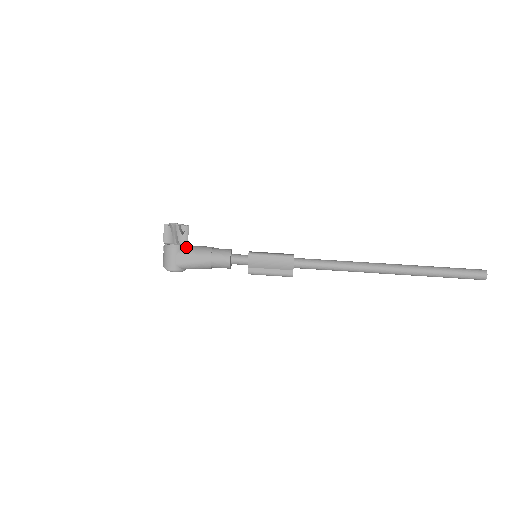
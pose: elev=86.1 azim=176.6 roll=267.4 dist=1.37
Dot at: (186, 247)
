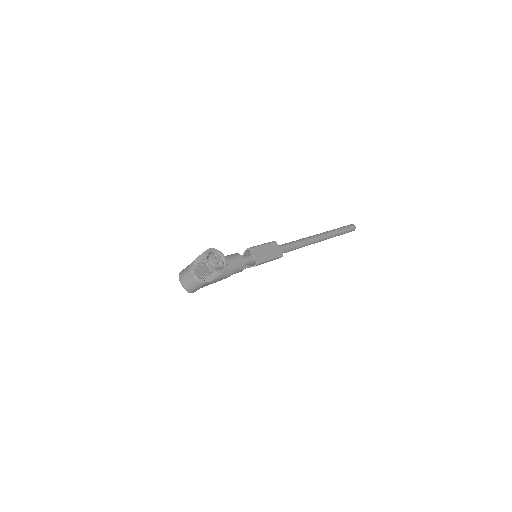
Dot at: occluded
